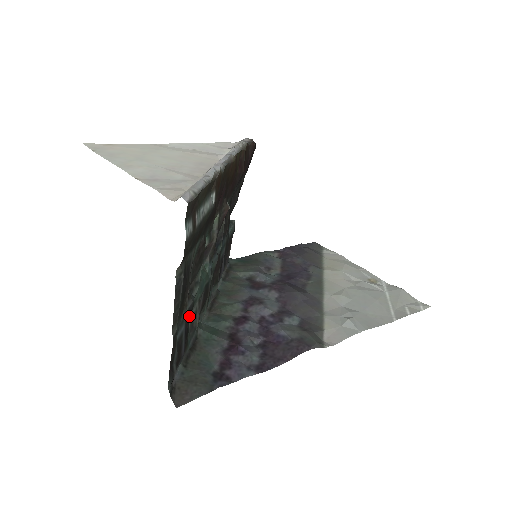
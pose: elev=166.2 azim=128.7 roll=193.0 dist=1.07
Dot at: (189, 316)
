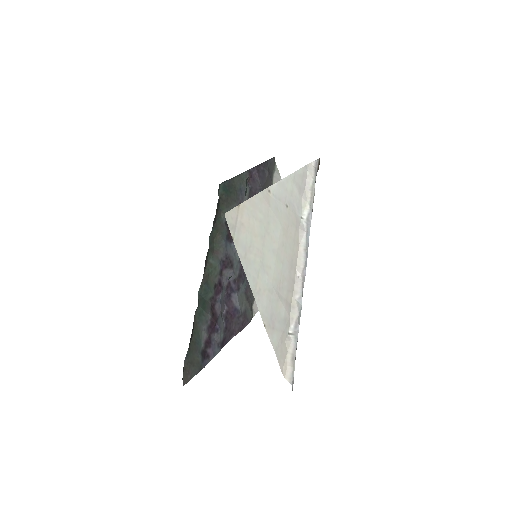
Dot at: occluded
